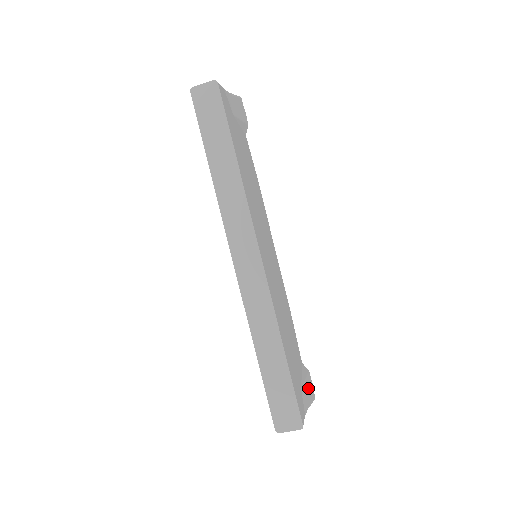
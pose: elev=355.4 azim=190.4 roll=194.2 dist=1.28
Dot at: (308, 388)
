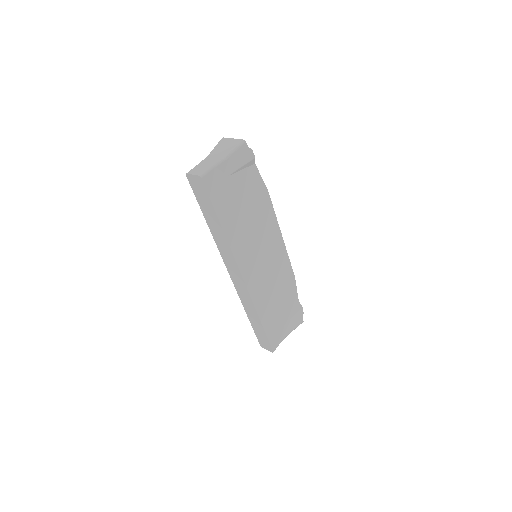
Dot at: (295, 320)
